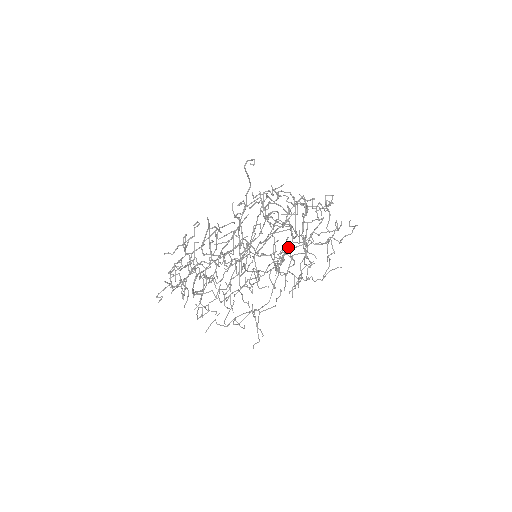
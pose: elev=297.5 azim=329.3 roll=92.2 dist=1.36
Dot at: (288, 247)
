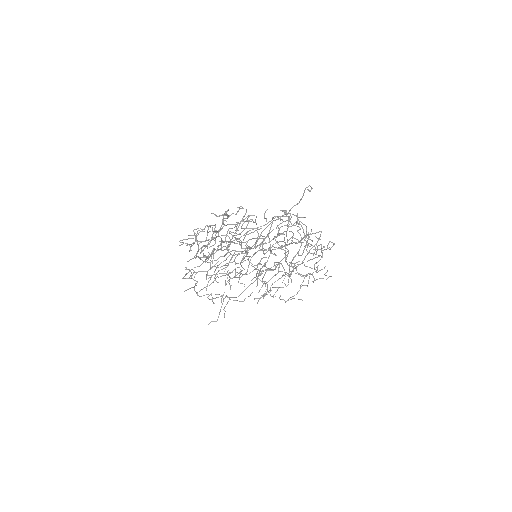
Dot at: (279, 263)
